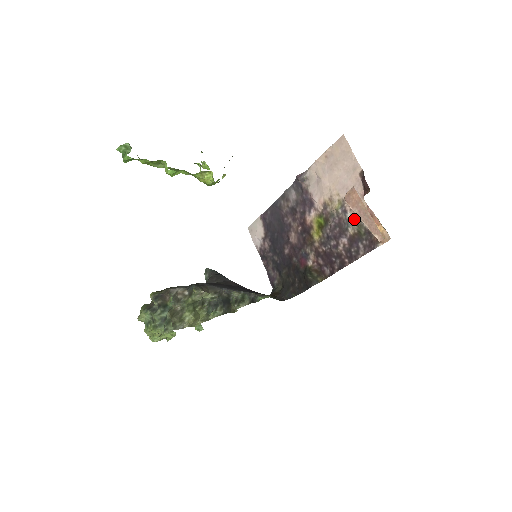
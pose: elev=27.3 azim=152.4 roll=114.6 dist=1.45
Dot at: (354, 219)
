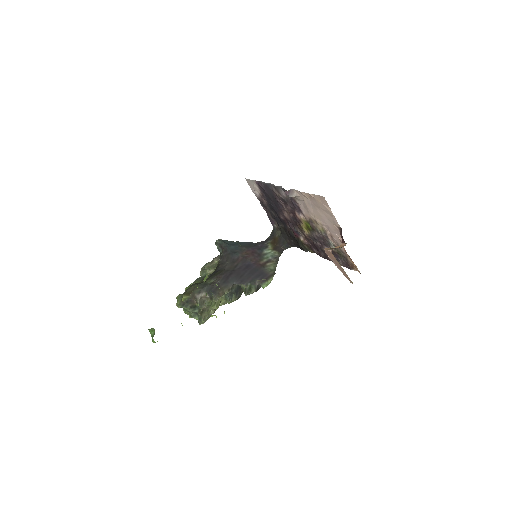
Dot at: (334, 246)
